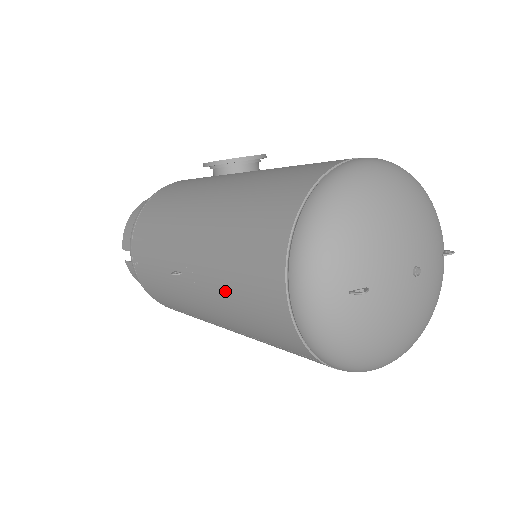
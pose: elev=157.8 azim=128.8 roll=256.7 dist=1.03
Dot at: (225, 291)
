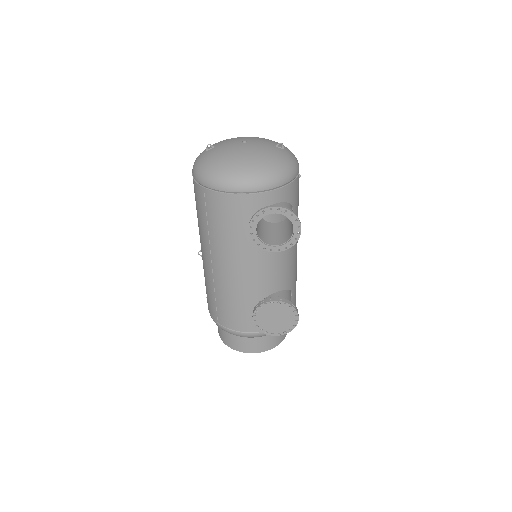
Dot at: occluded
